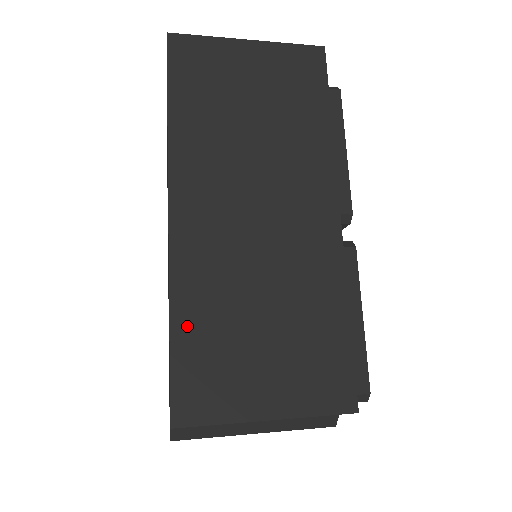
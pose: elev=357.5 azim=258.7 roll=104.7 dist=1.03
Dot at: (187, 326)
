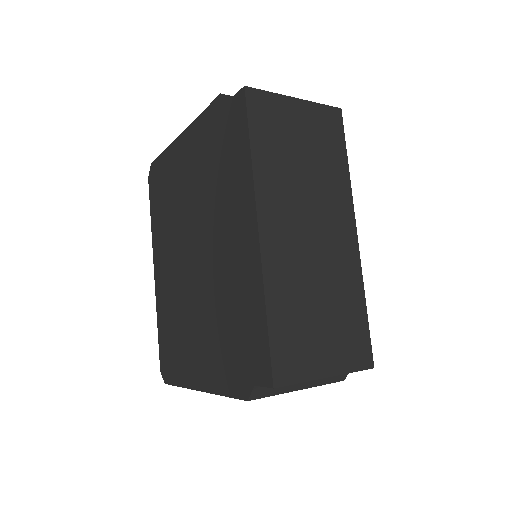
Dot at: (277, 315)
